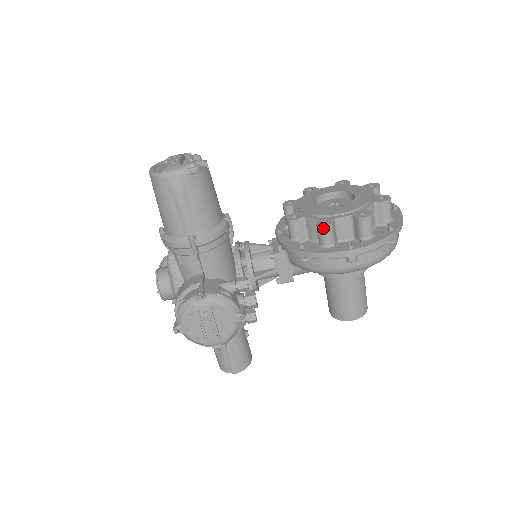
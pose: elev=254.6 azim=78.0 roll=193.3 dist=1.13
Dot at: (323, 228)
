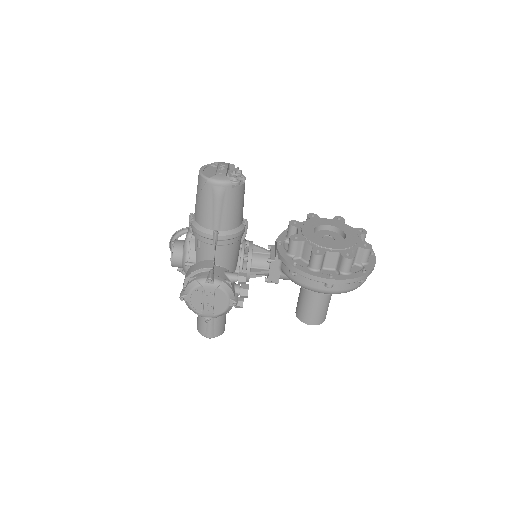
Dot at: (316, 256)
